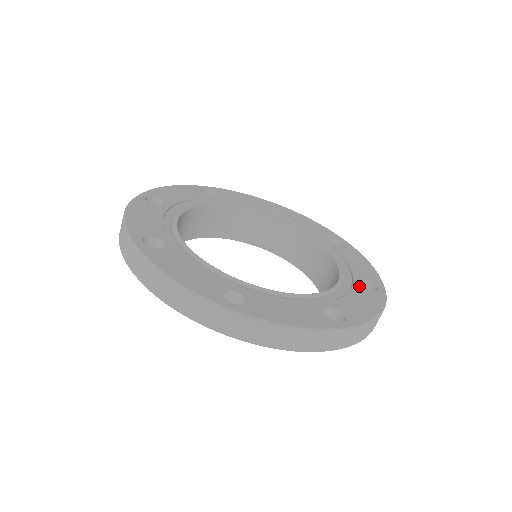
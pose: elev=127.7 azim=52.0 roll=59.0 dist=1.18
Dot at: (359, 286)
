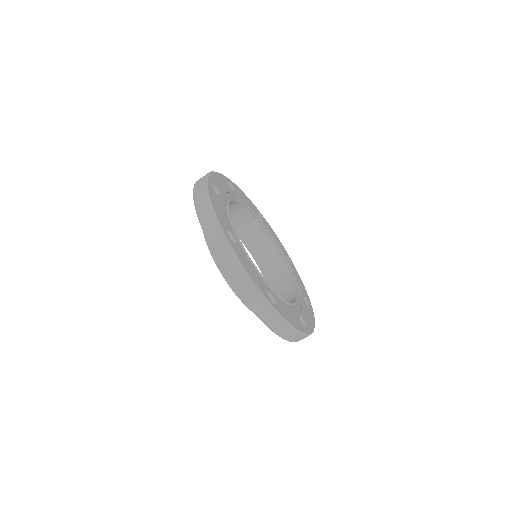
Dot at: (297, 315)
